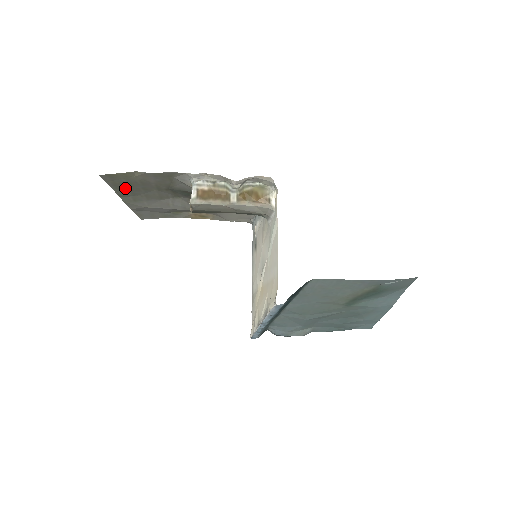
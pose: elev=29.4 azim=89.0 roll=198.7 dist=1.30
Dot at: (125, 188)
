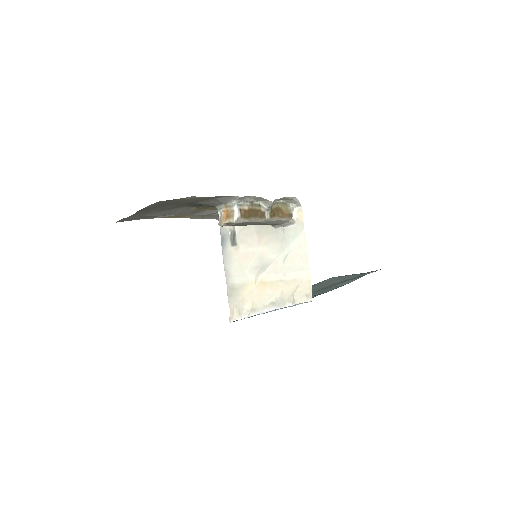
Dot at: (156, 206)
